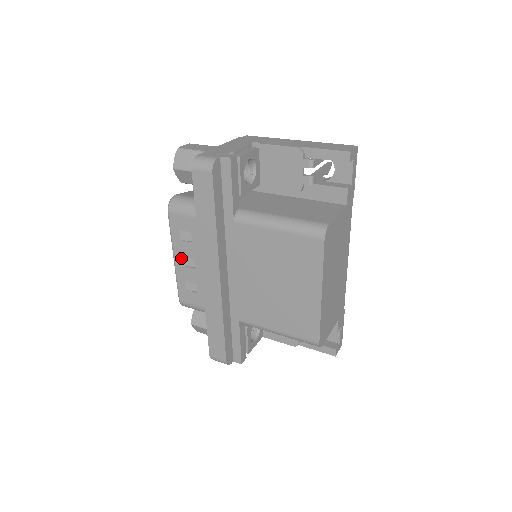
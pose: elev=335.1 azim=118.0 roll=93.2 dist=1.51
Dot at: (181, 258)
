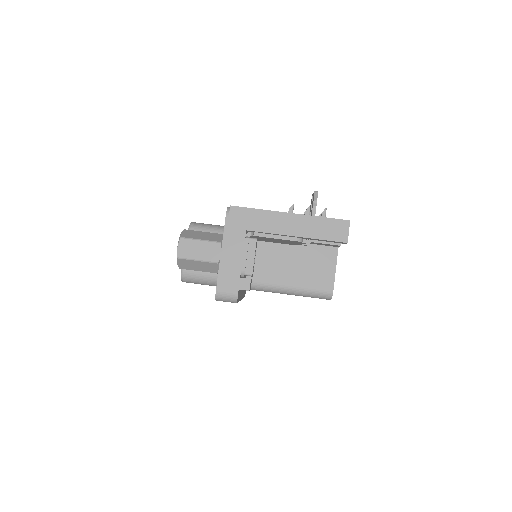
Dot at: occluded
